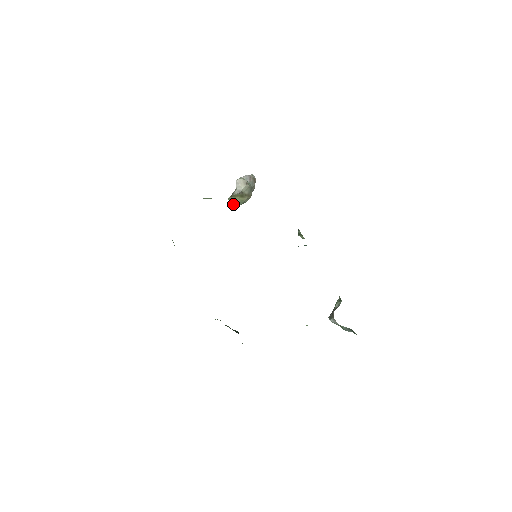
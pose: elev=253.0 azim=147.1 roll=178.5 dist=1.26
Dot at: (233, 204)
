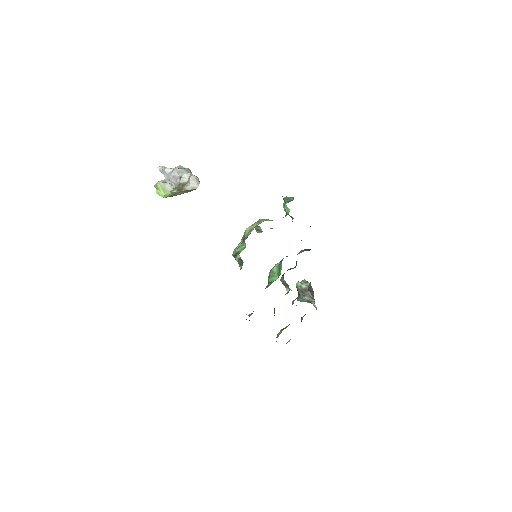
Dot at: (171, 196)
